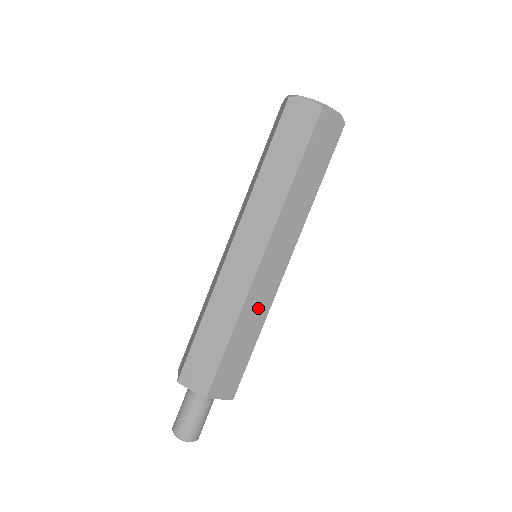
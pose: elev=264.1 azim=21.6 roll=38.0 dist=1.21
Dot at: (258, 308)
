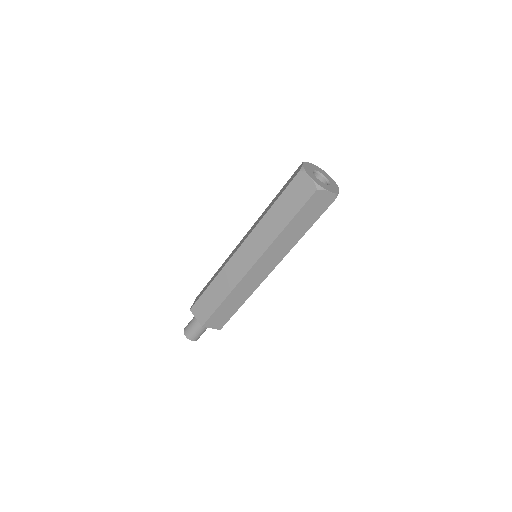
Dot at: (245, 290)
